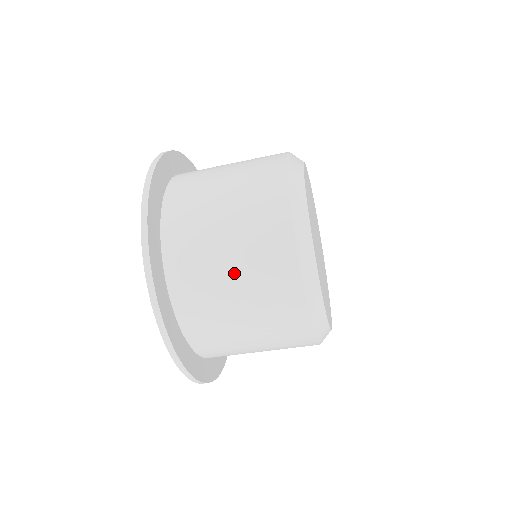
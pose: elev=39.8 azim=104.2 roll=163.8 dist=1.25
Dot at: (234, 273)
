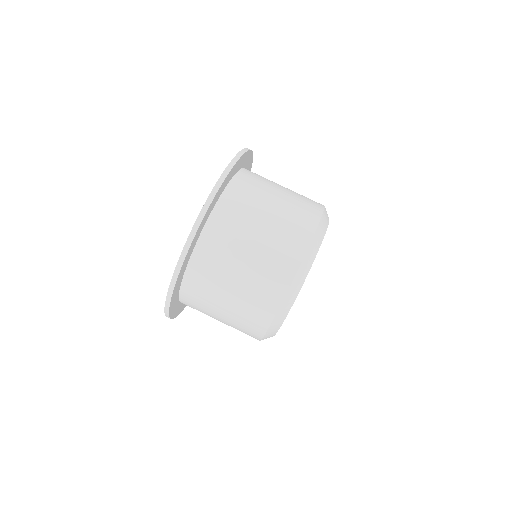
Dot at: (254, 248)
